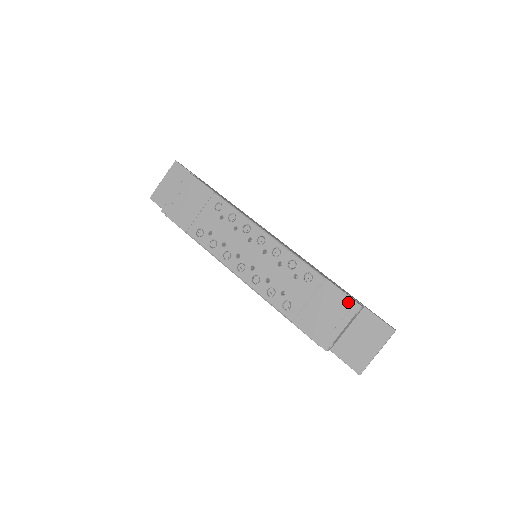
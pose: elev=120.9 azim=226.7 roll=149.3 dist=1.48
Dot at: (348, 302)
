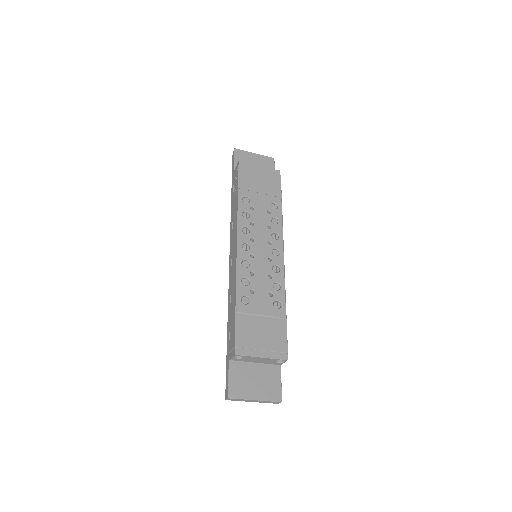
Dot at: (283, 347)
